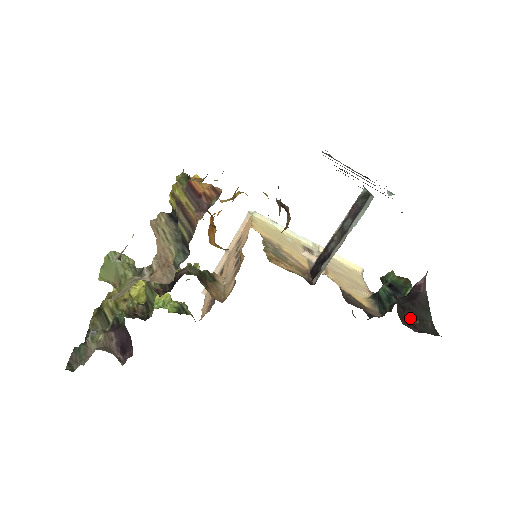
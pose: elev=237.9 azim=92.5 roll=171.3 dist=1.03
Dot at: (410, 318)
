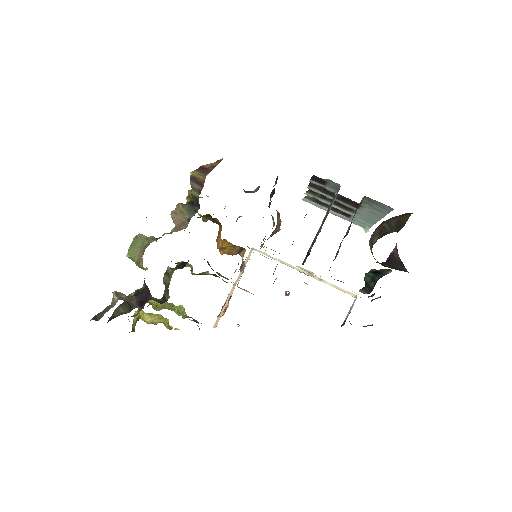
Dot at: (386, 266)
